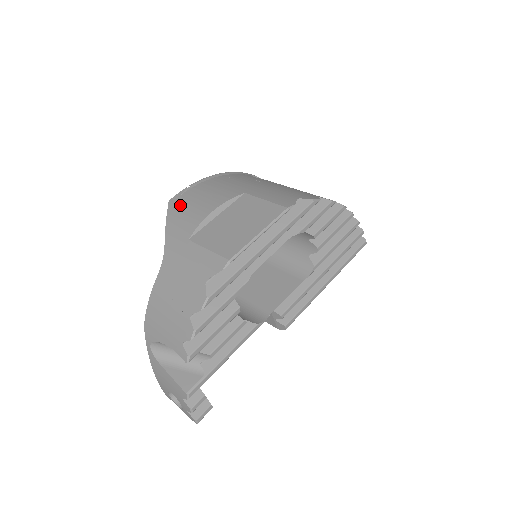
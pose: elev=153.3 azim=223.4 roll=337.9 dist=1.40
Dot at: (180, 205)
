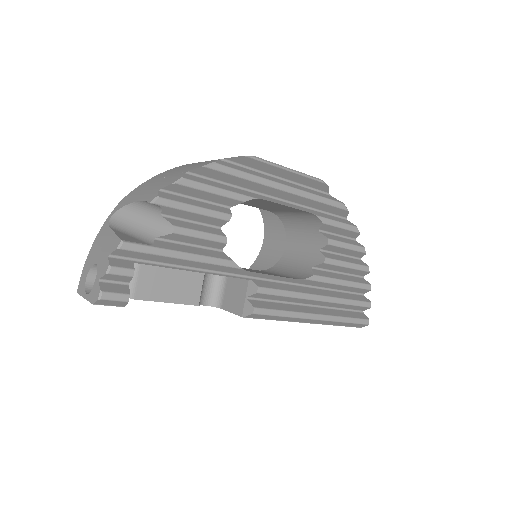
Dot at: occluded
